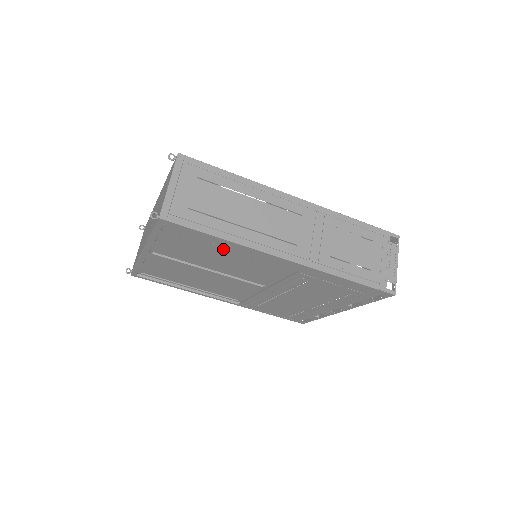
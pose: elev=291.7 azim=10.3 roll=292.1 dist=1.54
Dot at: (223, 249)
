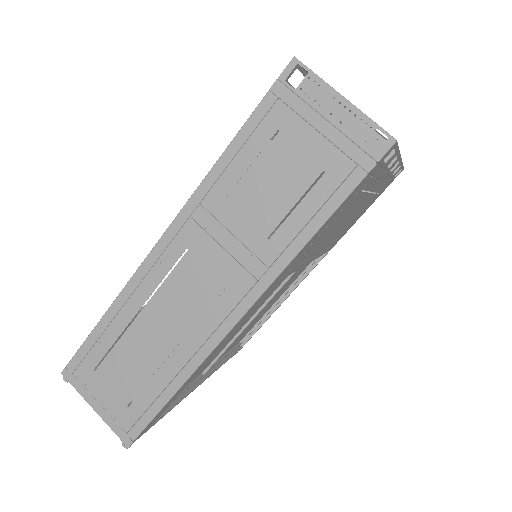
Dot at: occluded
